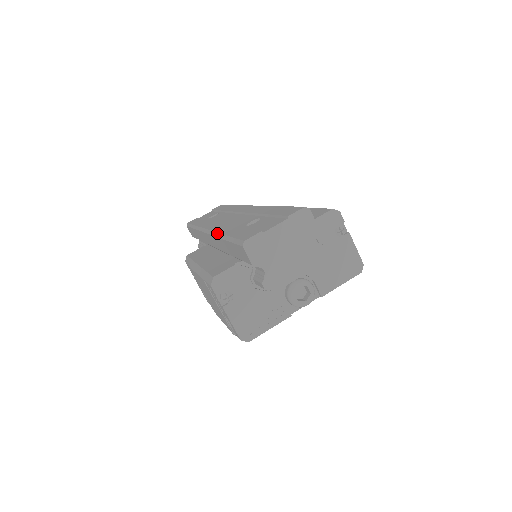
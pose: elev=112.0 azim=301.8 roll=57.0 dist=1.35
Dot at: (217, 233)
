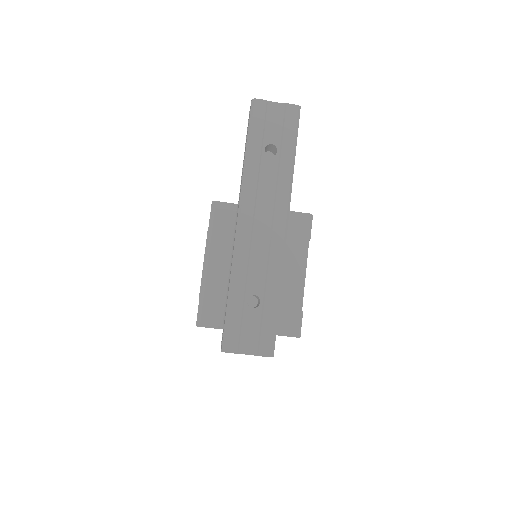
Dot at: (233, 268)
